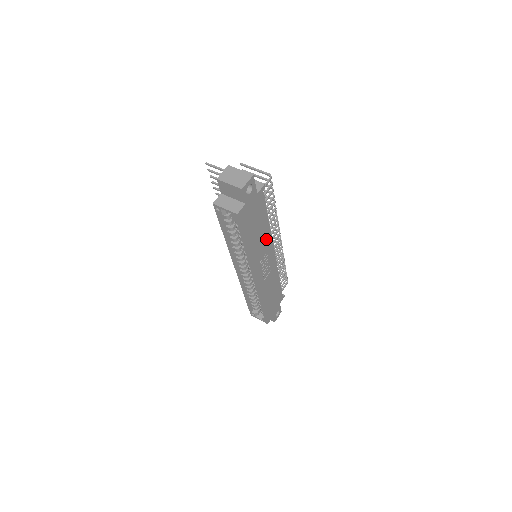
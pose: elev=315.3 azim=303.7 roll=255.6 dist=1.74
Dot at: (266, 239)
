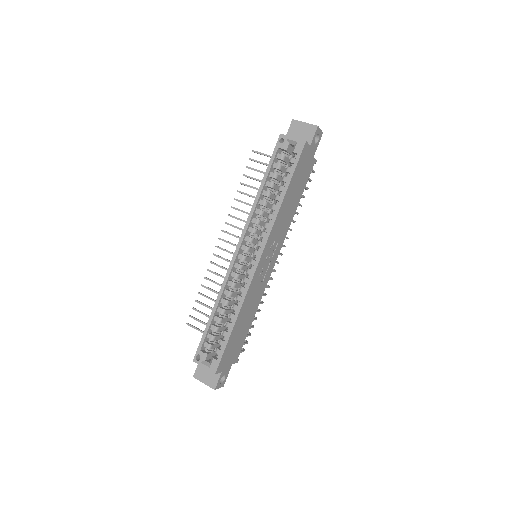
Dot at: (286, 226)
